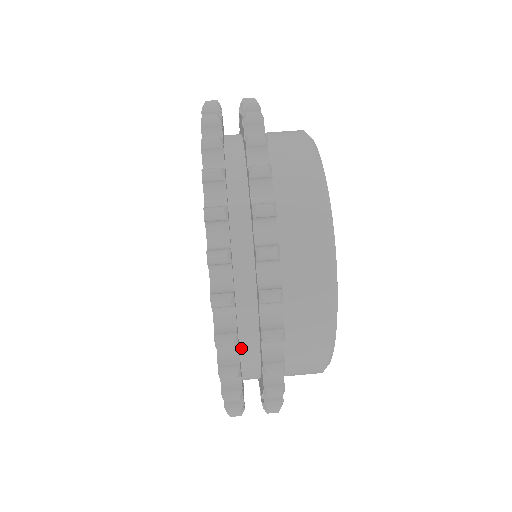
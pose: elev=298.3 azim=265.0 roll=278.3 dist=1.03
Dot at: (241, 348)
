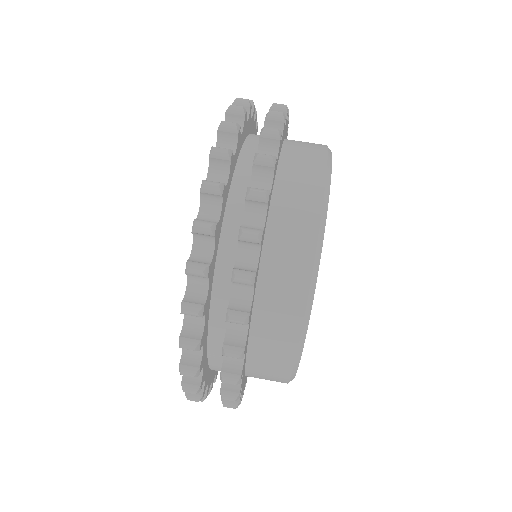
Dot at: (212, 302)
